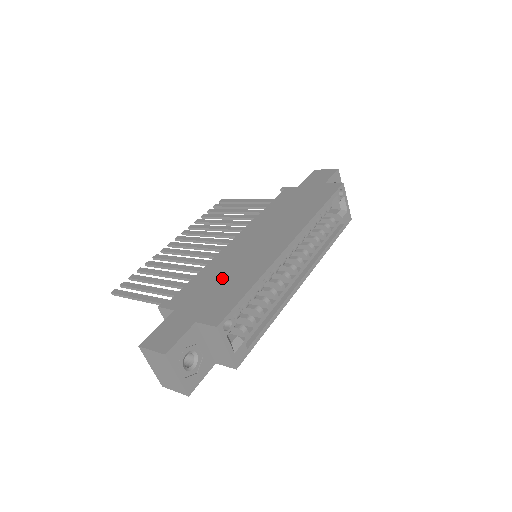
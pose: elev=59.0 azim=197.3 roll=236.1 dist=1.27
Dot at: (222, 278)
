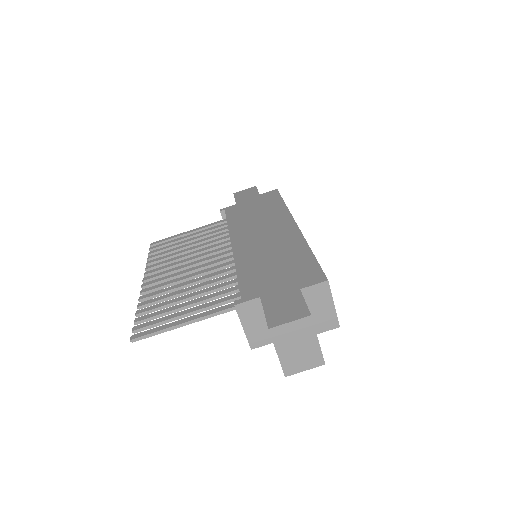
Dot at: (271, 263)
